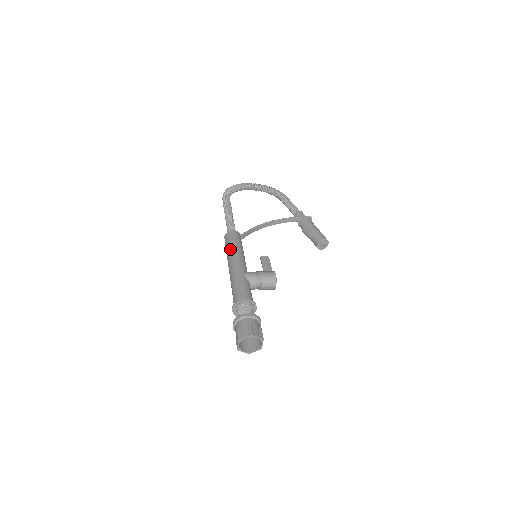
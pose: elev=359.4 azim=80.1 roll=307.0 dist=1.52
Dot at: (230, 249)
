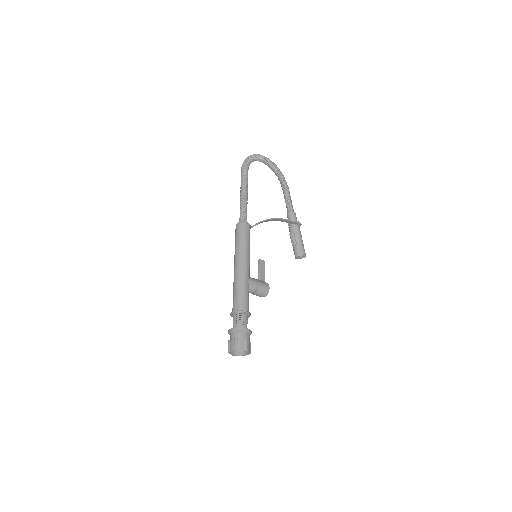
Dot at: (242, 246)
